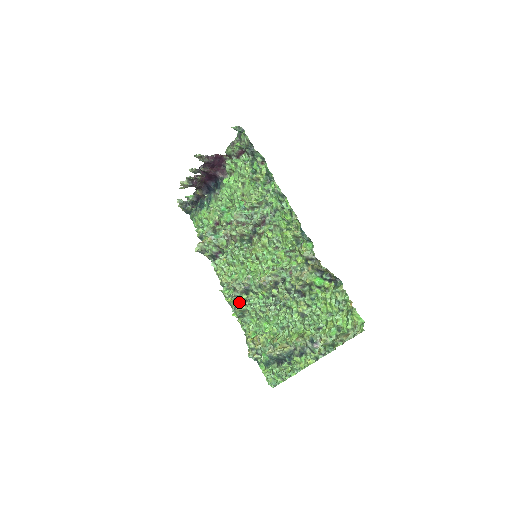
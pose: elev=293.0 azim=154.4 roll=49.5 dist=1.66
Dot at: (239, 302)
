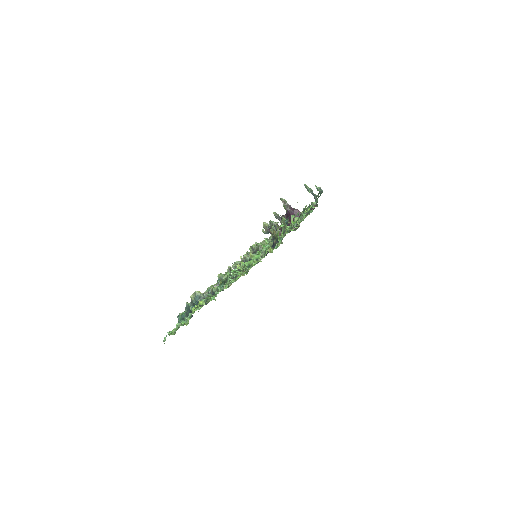
Dot at: occluded
